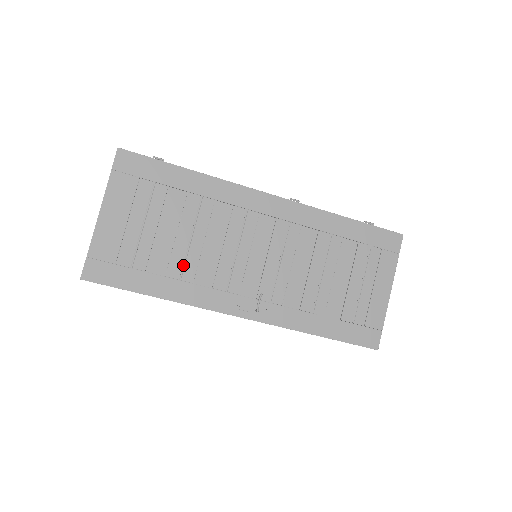
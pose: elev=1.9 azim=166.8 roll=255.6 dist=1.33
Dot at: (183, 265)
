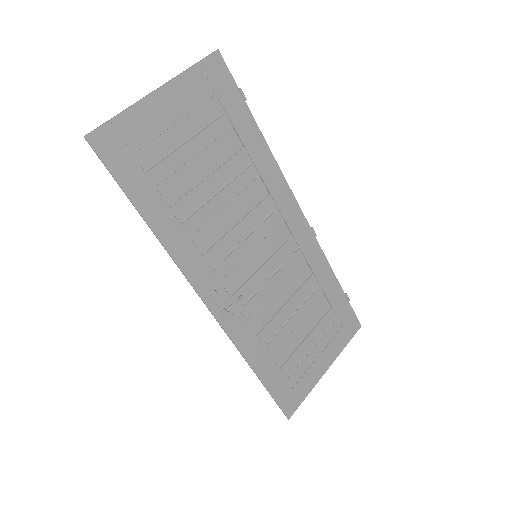
Dot at: (194, 211)
